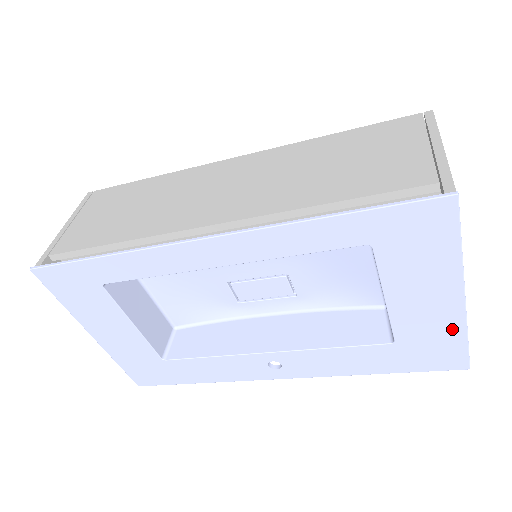
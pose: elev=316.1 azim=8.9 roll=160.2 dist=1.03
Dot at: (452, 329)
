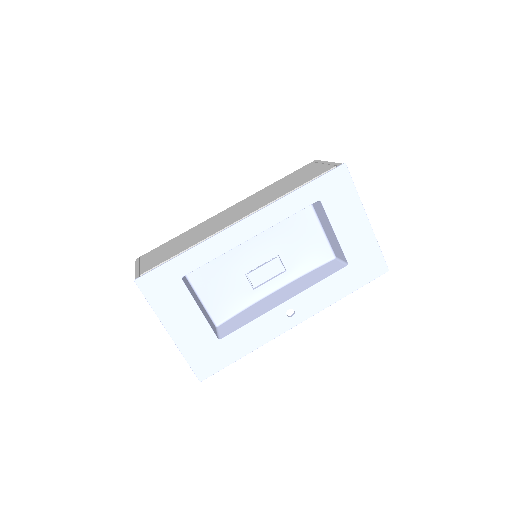
Dot at: (371, 243)
